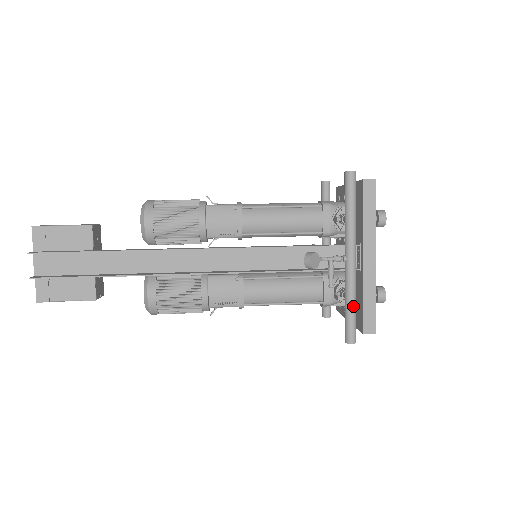
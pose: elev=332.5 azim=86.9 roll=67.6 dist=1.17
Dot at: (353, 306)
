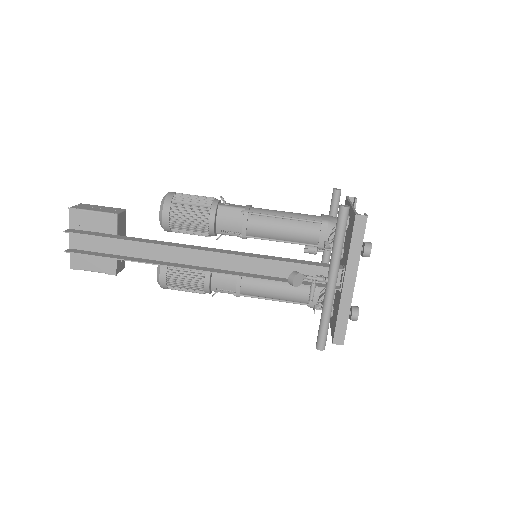
Dot at: (327, 321)
